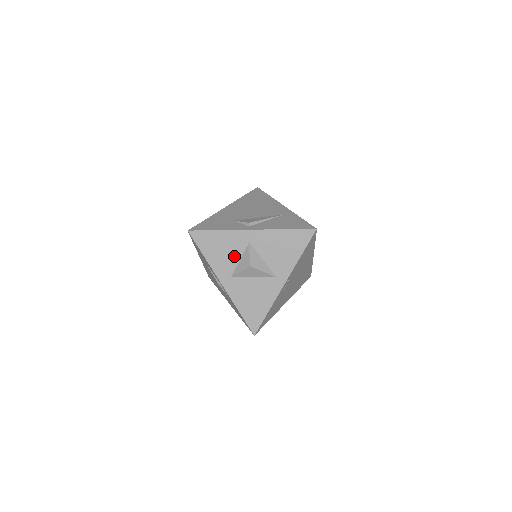
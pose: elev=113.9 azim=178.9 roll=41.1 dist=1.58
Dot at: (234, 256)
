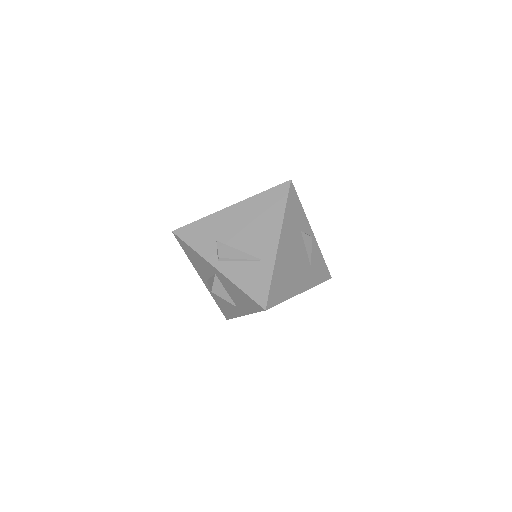
Dot at: (206, 272)
